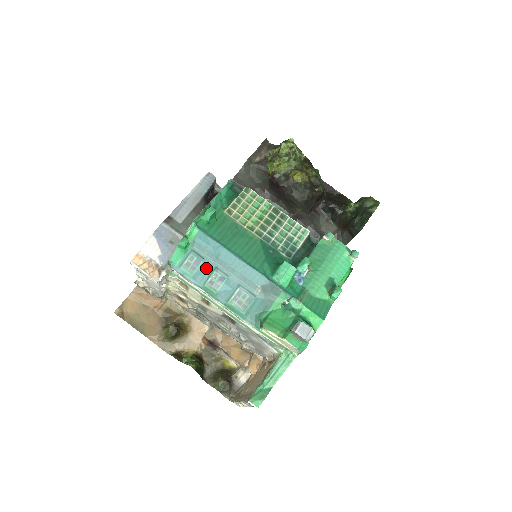
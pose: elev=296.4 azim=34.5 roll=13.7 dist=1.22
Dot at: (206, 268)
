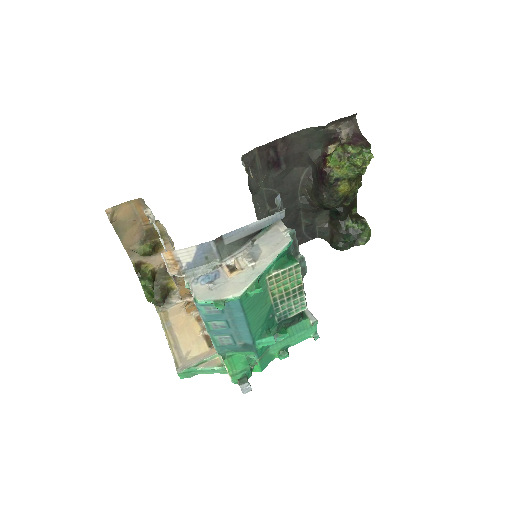
Dot at: (219, 317)
